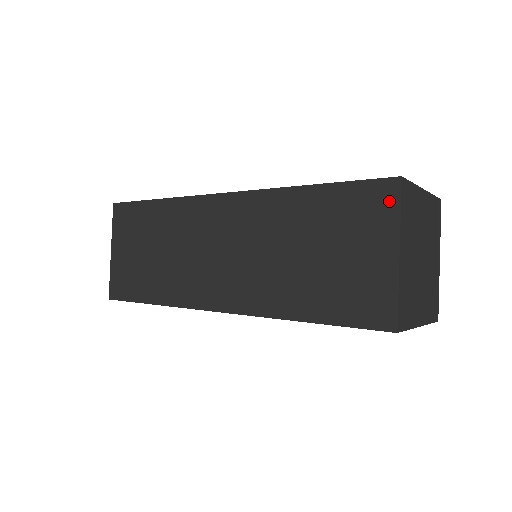
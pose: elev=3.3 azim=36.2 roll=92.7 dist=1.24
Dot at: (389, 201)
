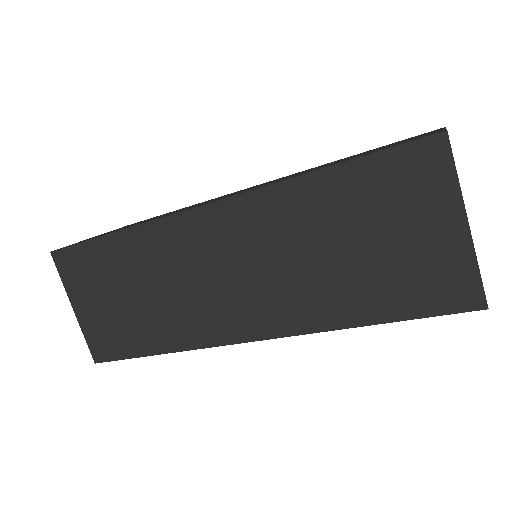
Dot at: (438, 164)
